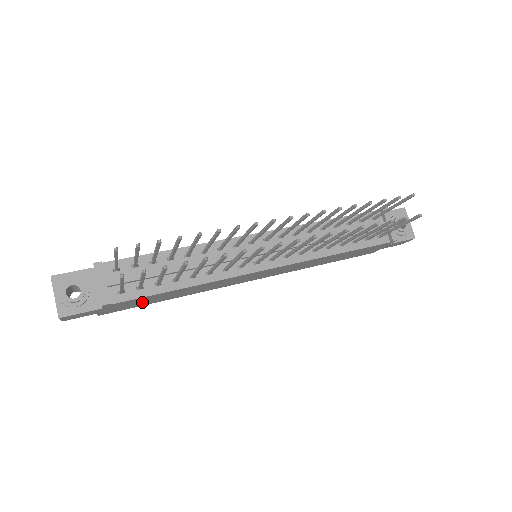
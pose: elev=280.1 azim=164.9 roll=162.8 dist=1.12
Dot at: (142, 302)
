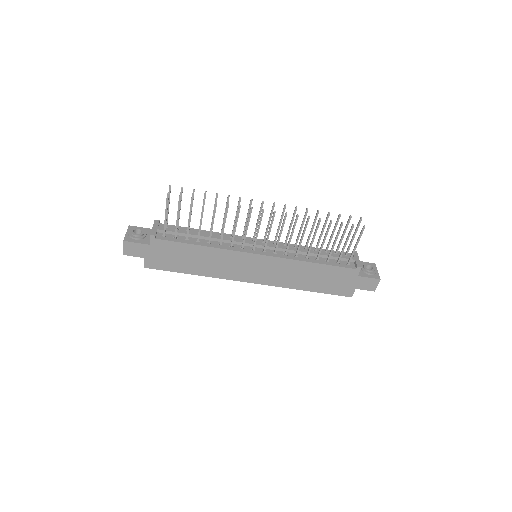
Dot at: (174, 259)
